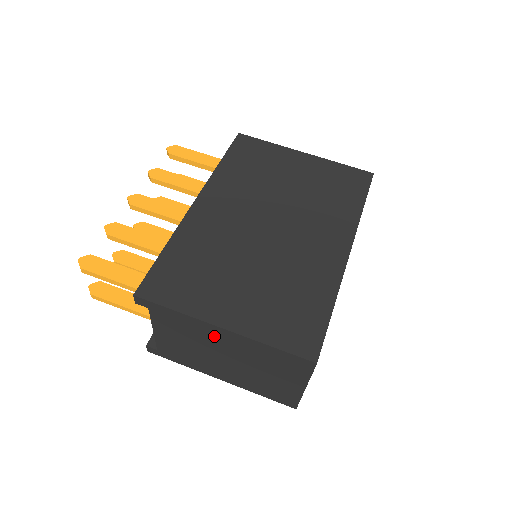
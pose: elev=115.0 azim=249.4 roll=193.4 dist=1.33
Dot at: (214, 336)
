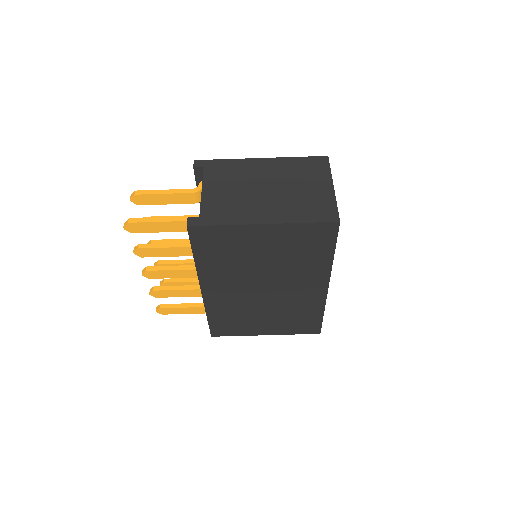
Dot at: occluded
